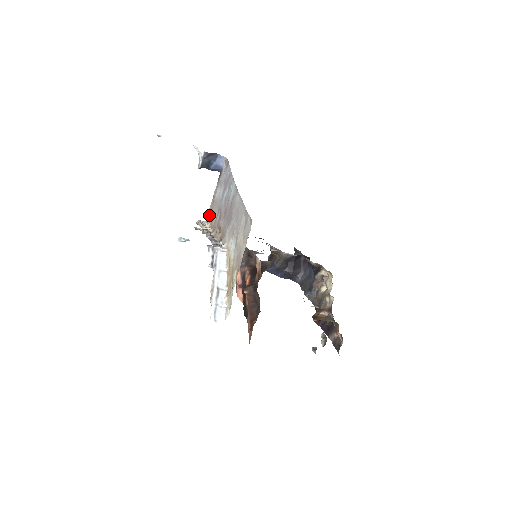
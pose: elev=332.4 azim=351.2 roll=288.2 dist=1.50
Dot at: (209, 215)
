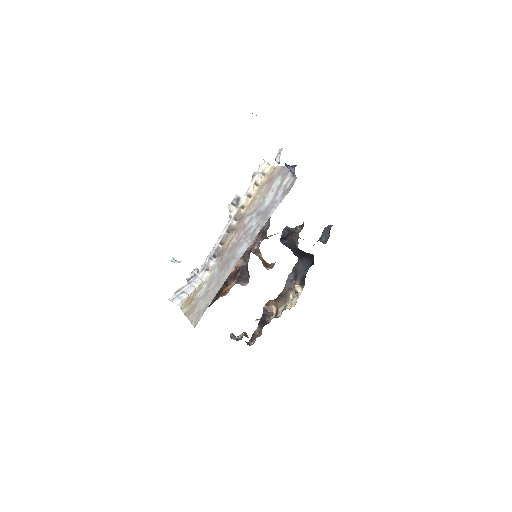
Dot at: (271, 174)
